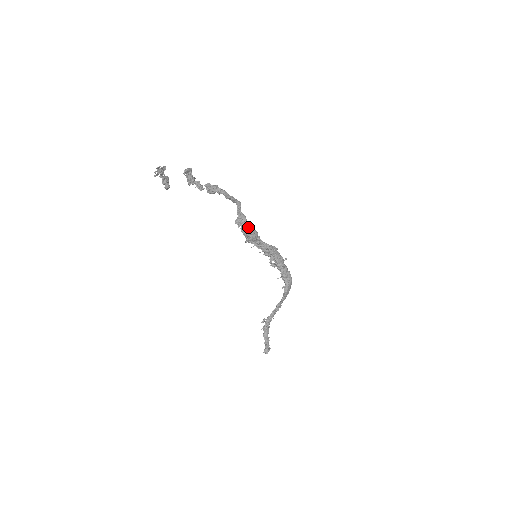
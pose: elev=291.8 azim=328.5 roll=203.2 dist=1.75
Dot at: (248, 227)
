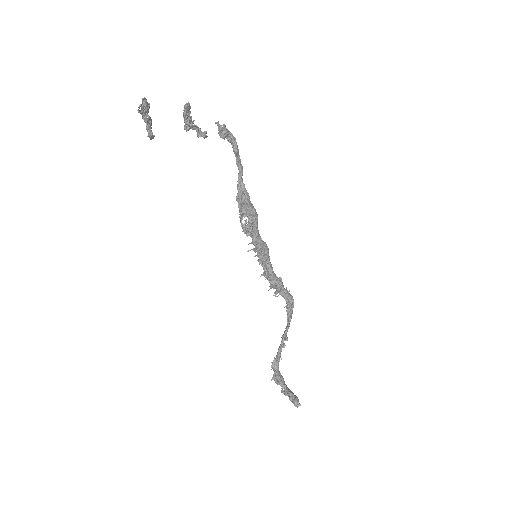
Dot at: (252, 205)
